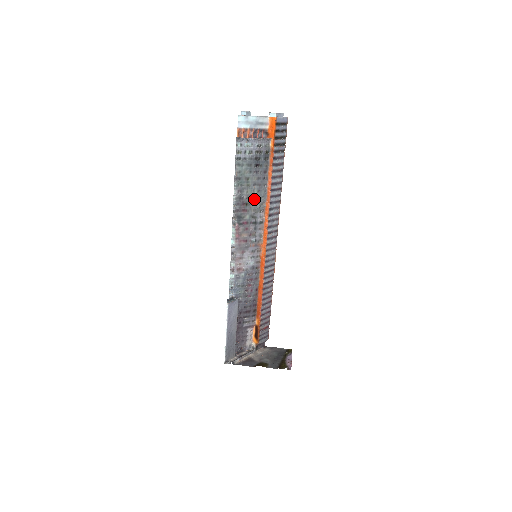
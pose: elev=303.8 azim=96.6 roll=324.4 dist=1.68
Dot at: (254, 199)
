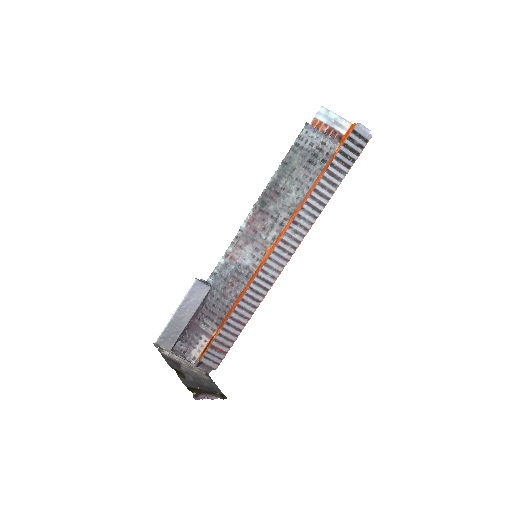
Dot at: (288, 194)
